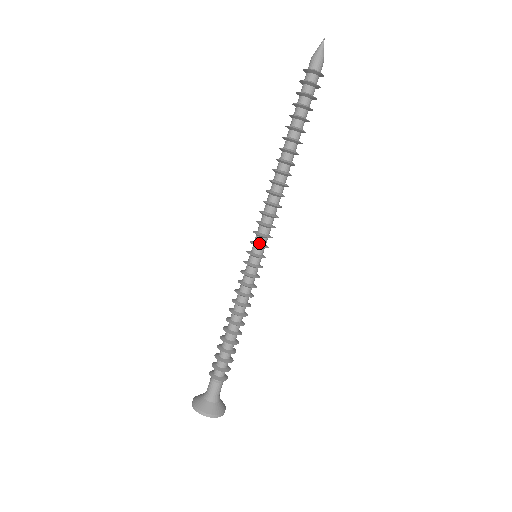
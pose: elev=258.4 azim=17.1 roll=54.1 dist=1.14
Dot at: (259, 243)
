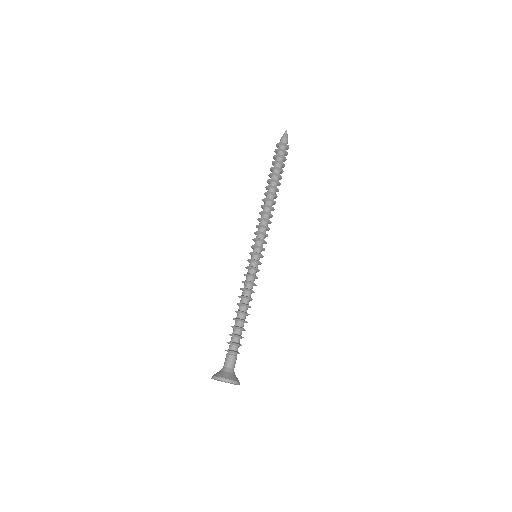
Dot at: (258, 245)
